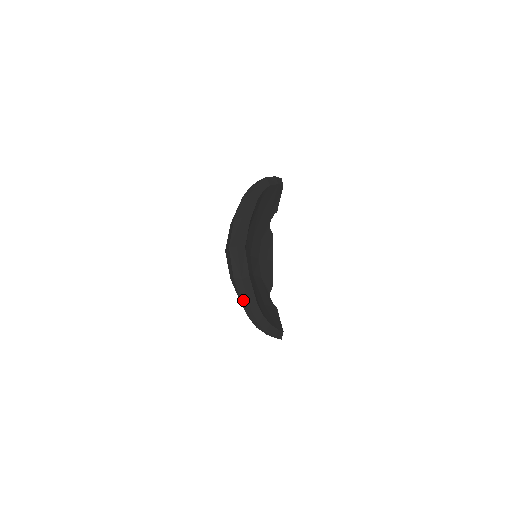
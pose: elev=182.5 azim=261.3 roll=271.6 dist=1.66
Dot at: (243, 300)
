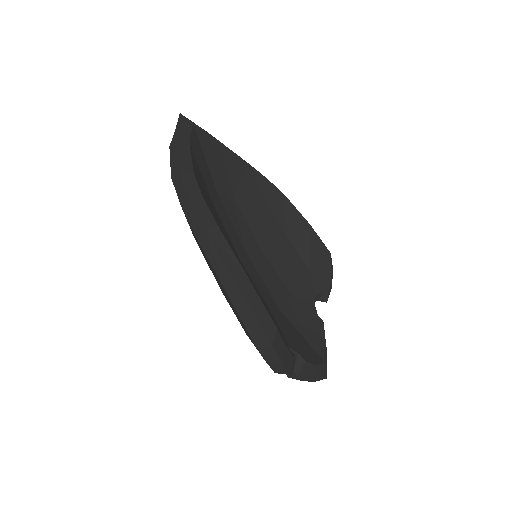
Dot at: (173, 165)
